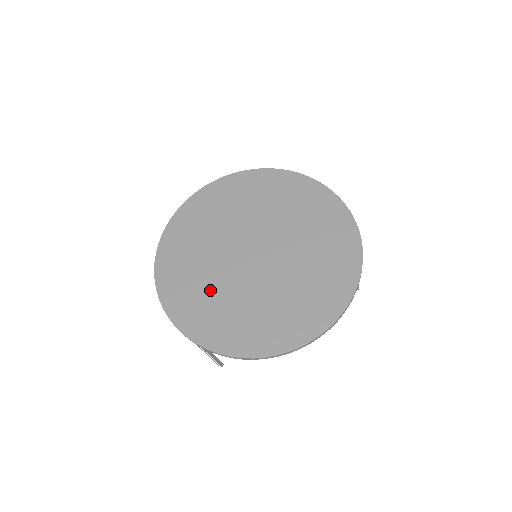
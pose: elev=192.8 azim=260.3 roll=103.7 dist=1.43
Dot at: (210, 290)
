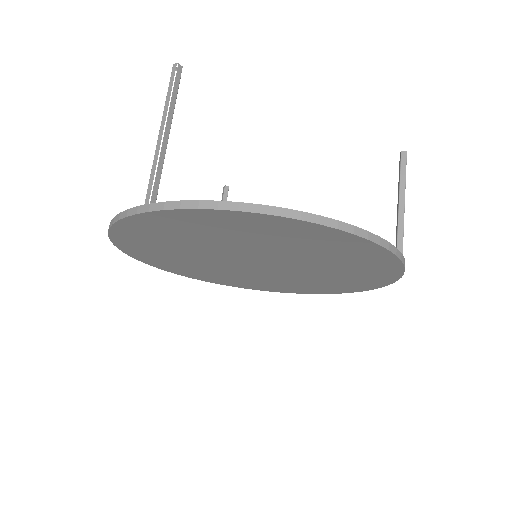
Dot at: (209, 271)
